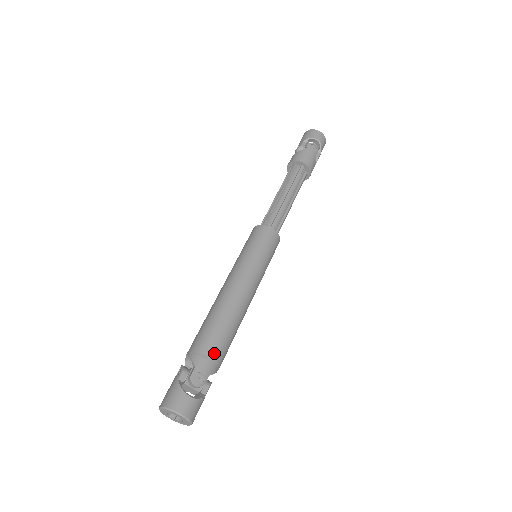
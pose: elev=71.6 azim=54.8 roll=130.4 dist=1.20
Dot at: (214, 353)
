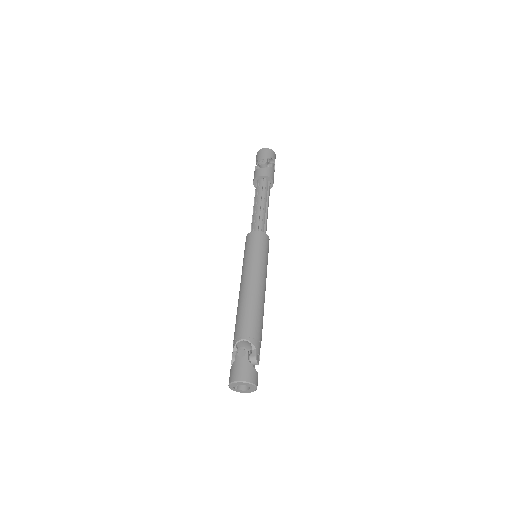
Dot at: (261, 338)
